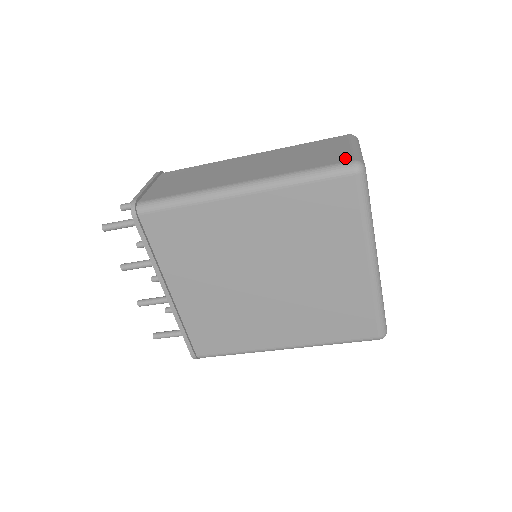
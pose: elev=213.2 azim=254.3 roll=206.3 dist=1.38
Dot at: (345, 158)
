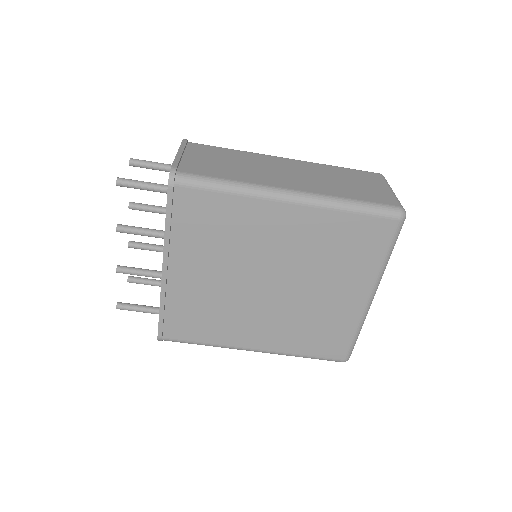
Dot at: (390, 201)
